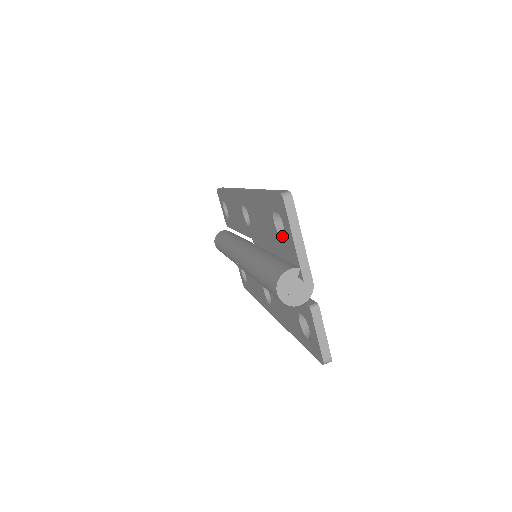
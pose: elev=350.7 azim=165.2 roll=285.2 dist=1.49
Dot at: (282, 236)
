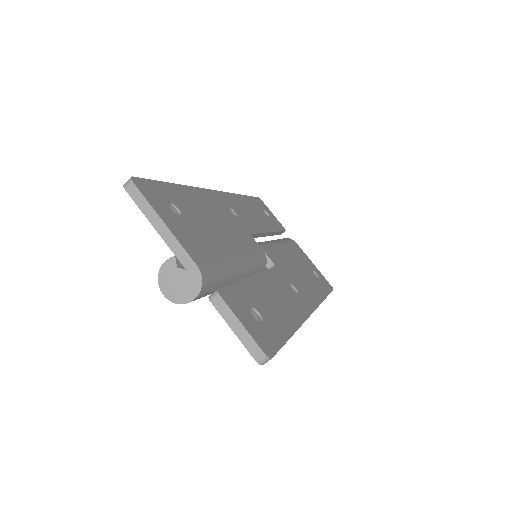
Dot at: occluded
